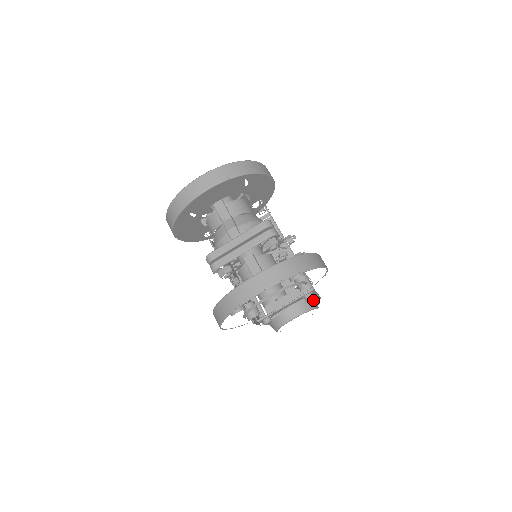
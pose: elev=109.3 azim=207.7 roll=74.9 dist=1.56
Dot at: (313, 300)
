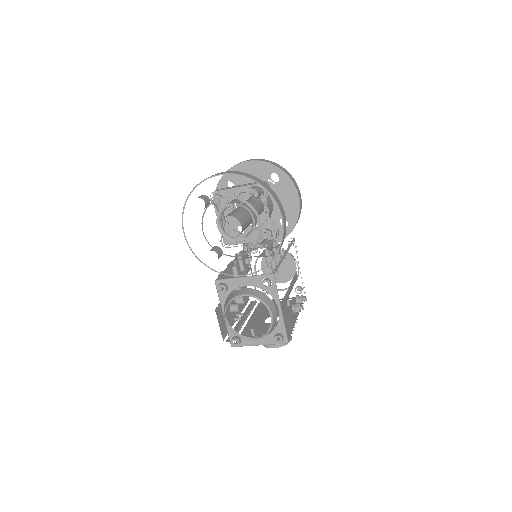
Dot at: (272, 303)
